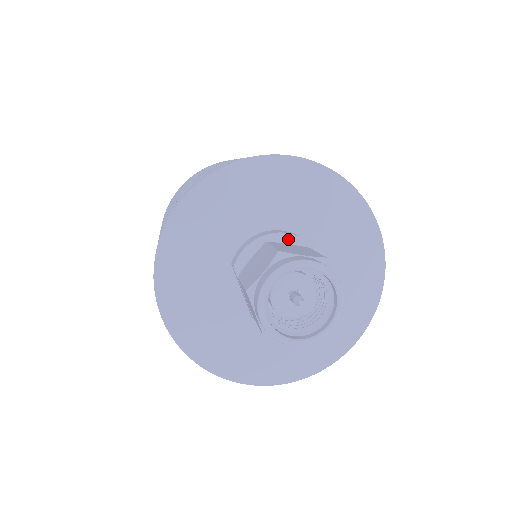
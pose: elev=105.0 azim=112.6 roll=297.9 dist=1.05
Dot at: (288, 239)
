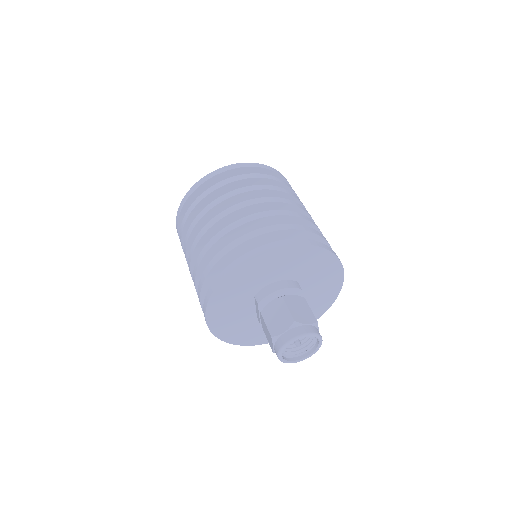
Dot at: (293, 290)
